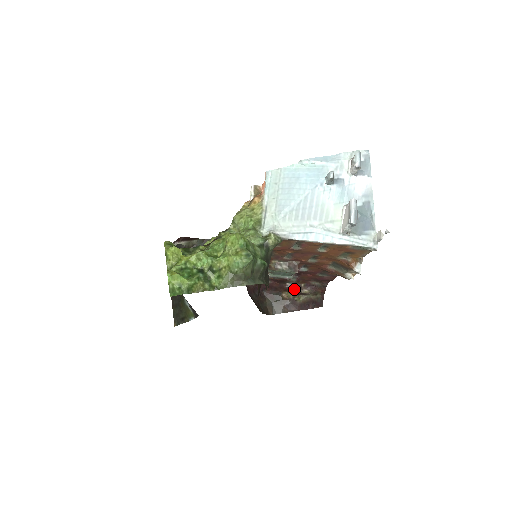
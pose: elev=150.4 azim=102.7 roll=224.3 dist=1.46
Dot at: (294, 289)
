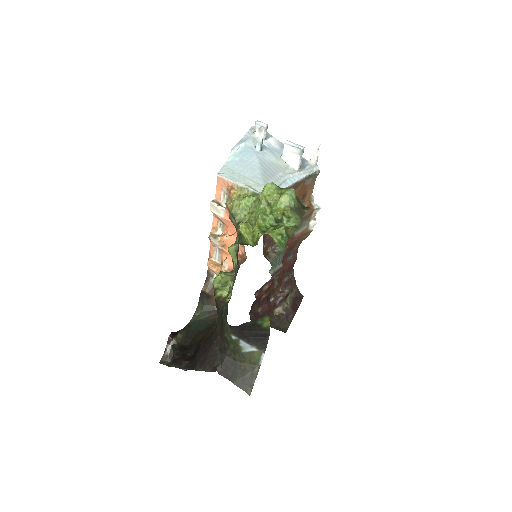
Dot at: (278, 299)
